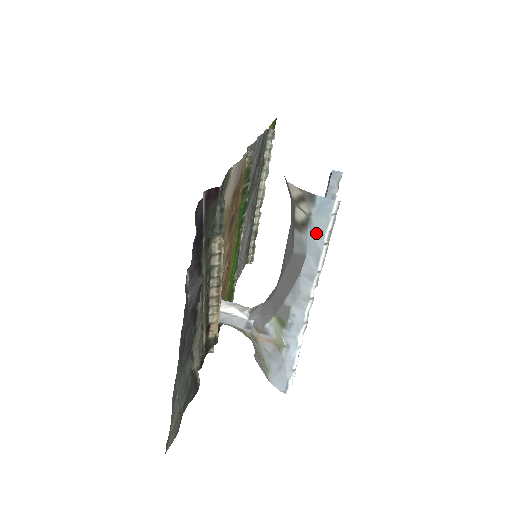
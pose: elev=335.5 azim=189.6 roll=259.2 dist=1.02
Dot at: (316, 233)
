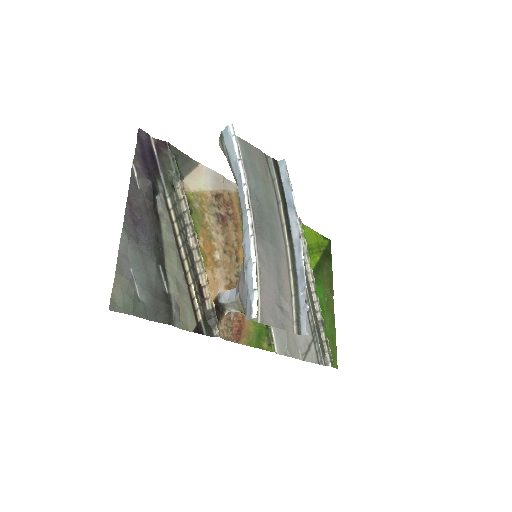
Dot at: (232, 157)
